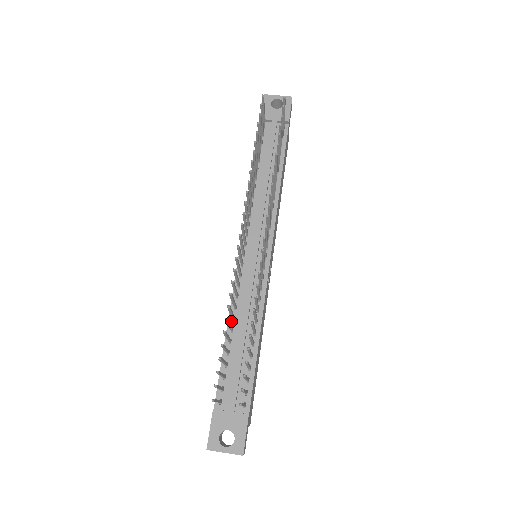
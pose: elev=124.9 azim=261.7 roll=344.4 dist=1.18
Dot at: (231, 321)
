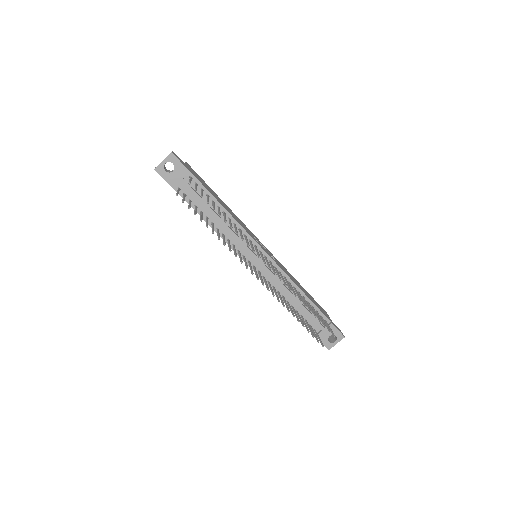
Dot at: occluded
